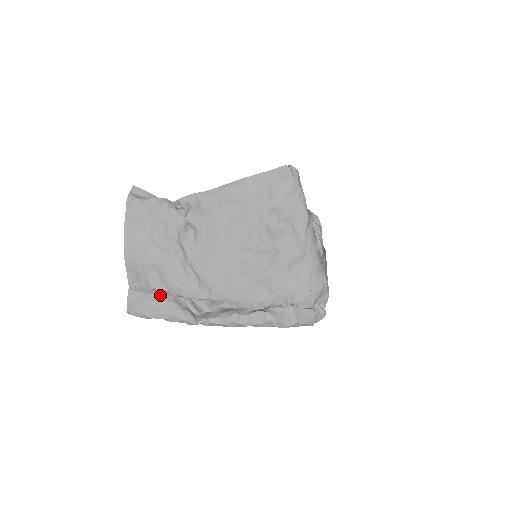
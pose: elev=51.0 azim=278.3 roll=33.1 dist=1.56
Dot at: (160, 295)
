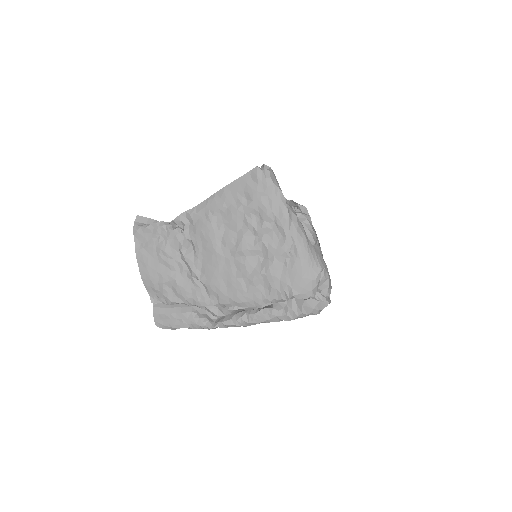
Dot at: (179, 307)
